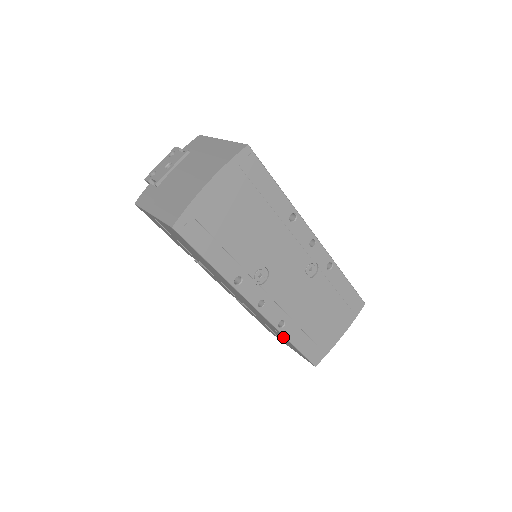
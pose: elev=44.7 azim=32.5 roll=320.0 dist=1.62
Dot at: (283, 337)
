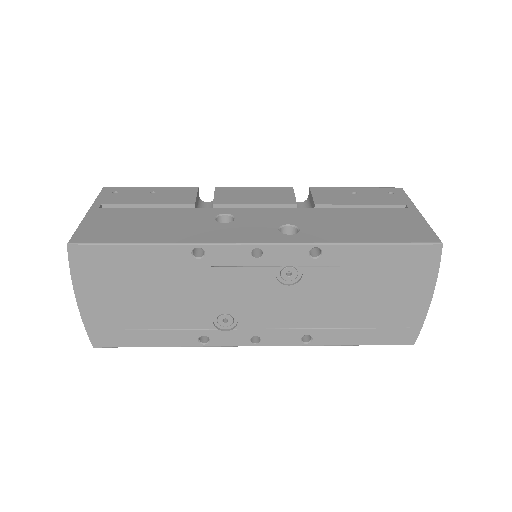
Dot at: occluded
